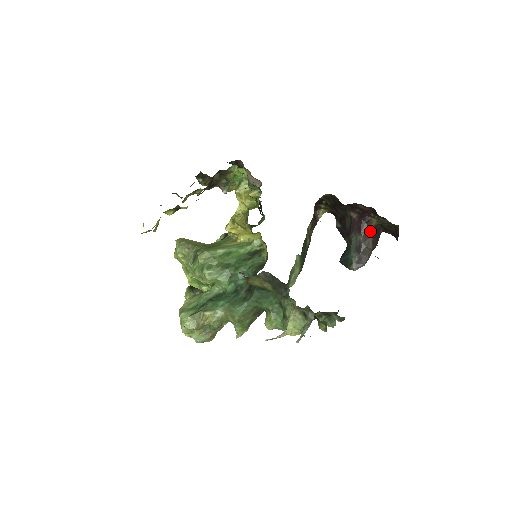
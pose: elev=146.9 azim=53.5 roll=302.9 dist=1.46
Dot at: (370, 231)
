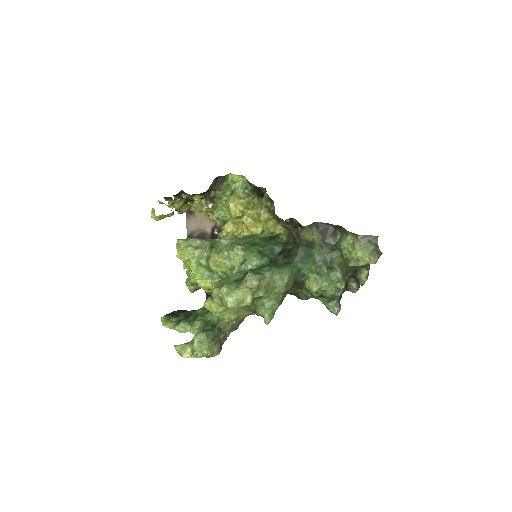
Dot at: occluded
